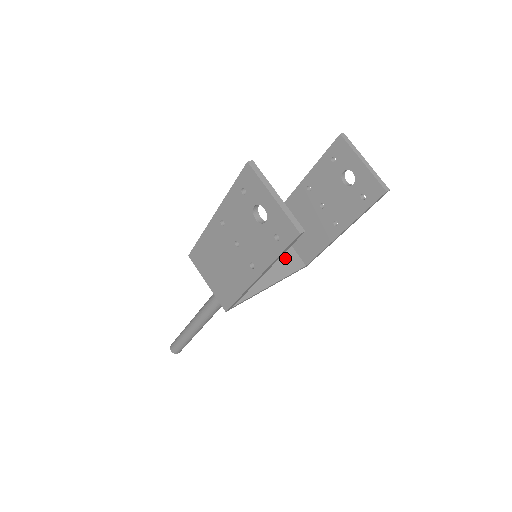
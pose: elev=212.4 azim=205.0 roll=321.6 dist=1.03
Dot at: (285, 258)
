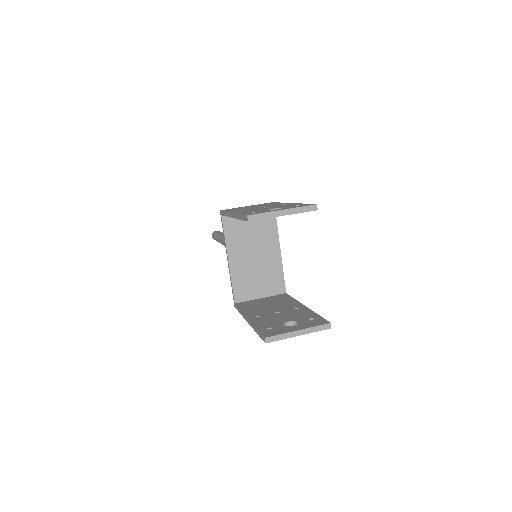
Dot at: (262, 224)
